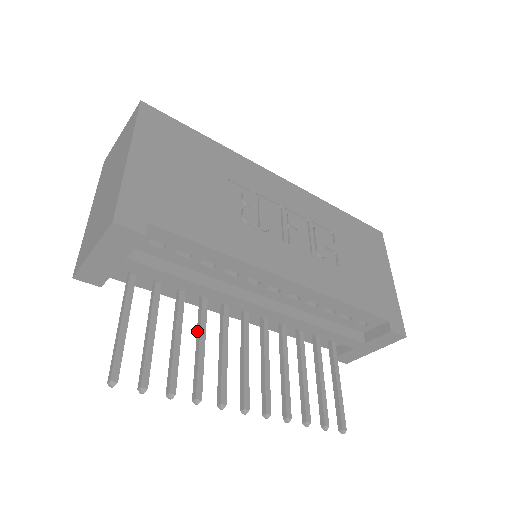
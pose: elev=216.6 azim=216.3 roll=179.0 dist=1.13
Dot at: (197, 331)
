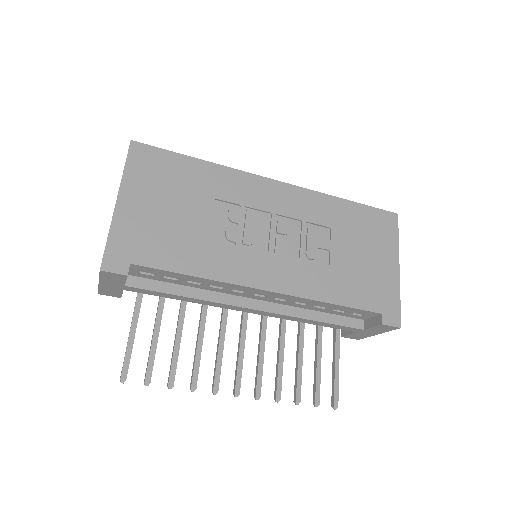
Dot at: (198, 330)
